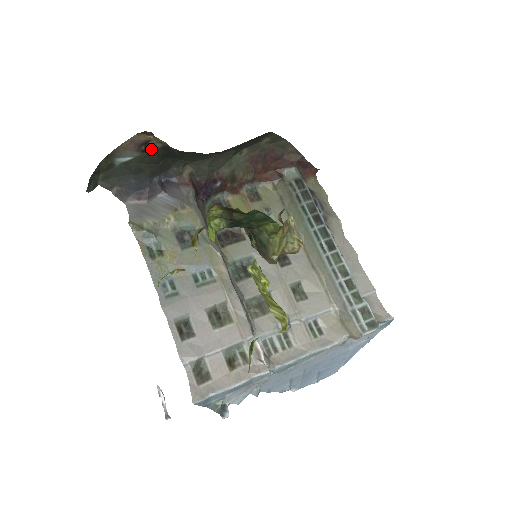
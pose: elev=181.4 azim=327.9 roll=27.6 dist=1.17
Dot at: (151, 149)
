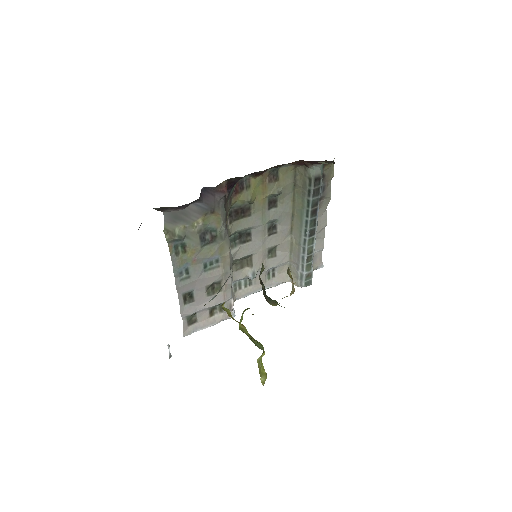
Dot at: occluded
